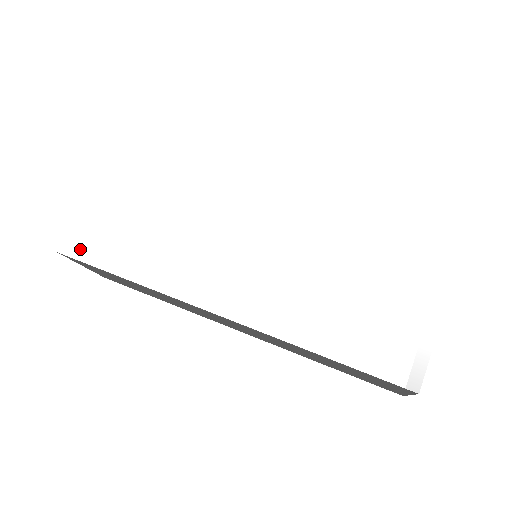
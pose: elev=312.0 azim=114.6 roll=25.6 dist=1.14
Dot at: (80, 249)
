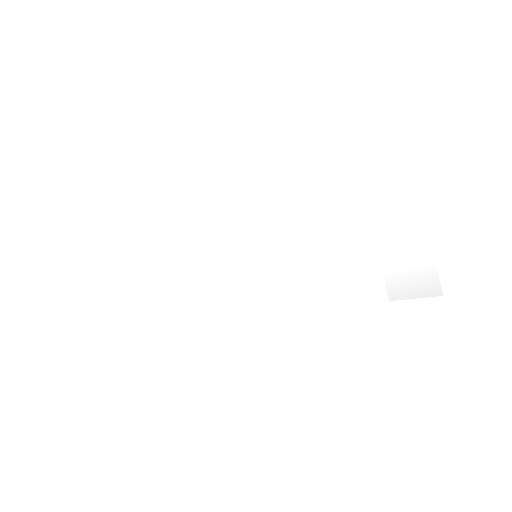
Dot at: (104, 350)
